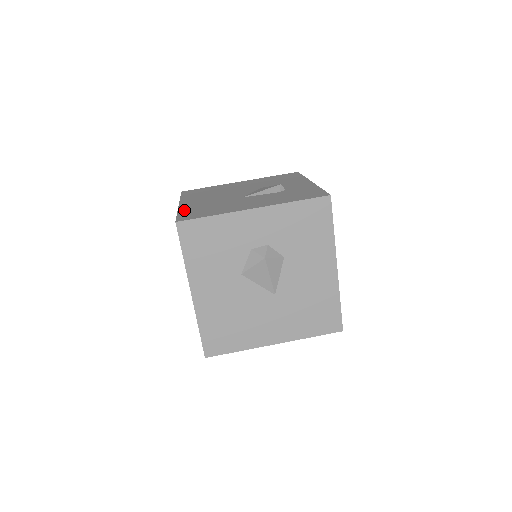
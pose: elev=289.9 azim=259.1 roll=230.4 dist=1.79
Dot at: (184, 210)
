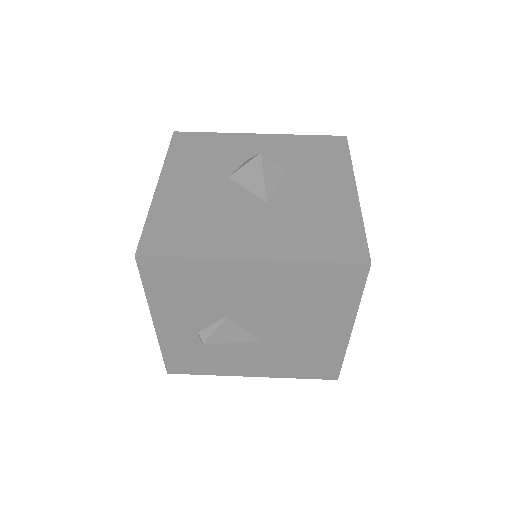
Dot at: occluded
